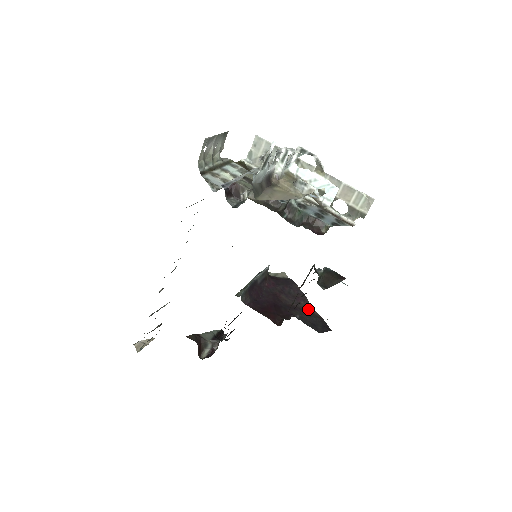
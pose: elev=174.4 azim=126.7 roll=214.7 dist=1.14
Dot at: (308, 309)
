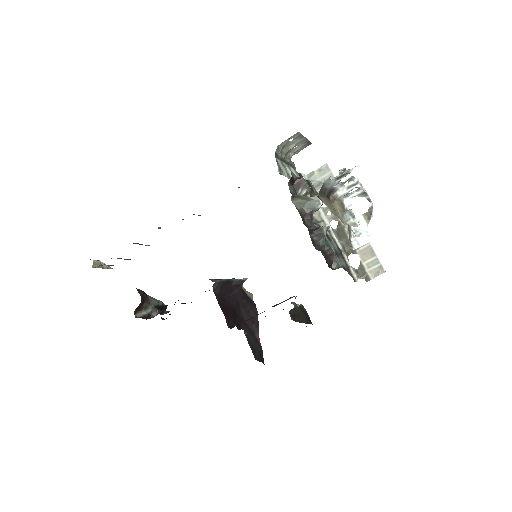
Dot at: (255, 335)
